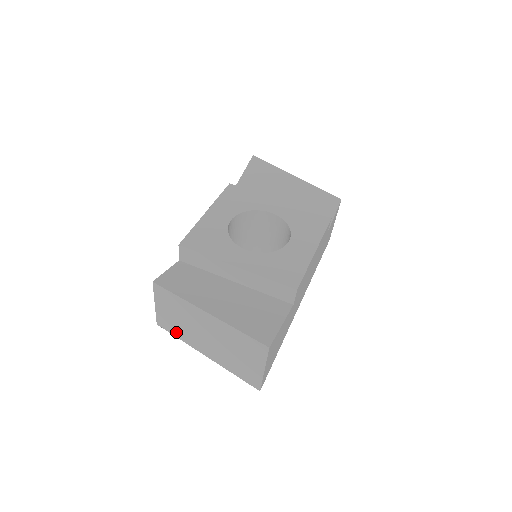
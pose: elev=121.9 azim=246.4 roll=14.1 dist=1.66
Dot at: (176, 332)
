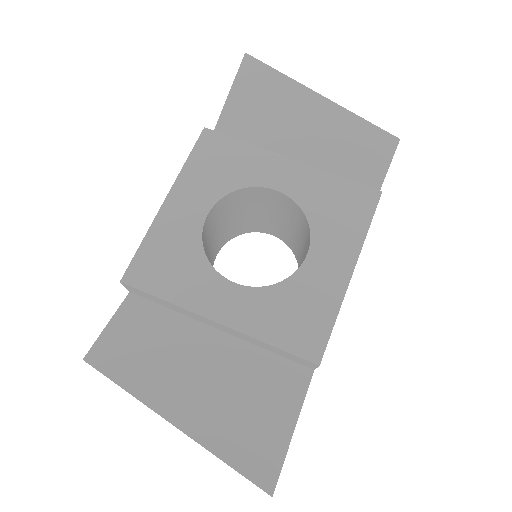
Dot at: occluded
